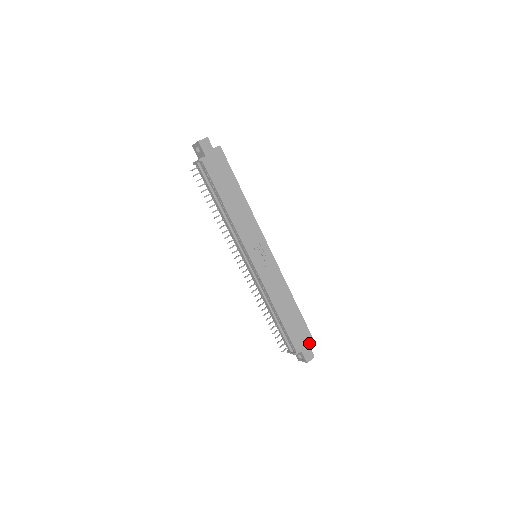
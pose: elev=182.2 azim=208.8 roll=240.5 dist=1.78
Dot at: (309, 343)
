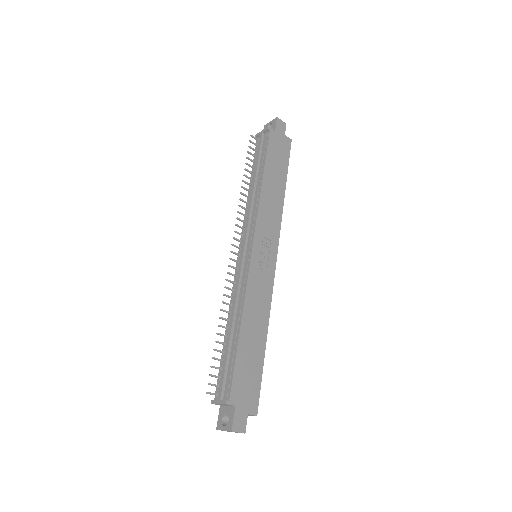
Dot at: (250, 406)
